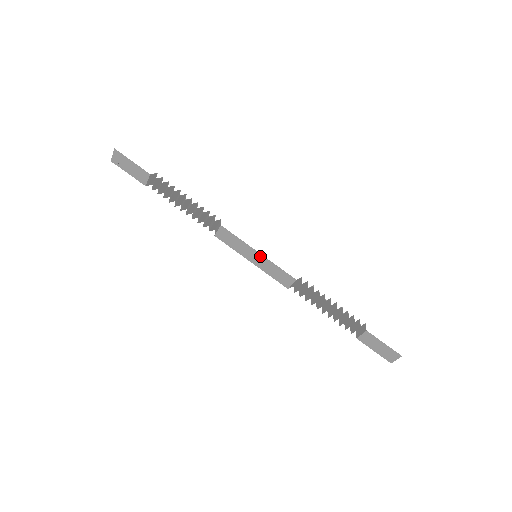
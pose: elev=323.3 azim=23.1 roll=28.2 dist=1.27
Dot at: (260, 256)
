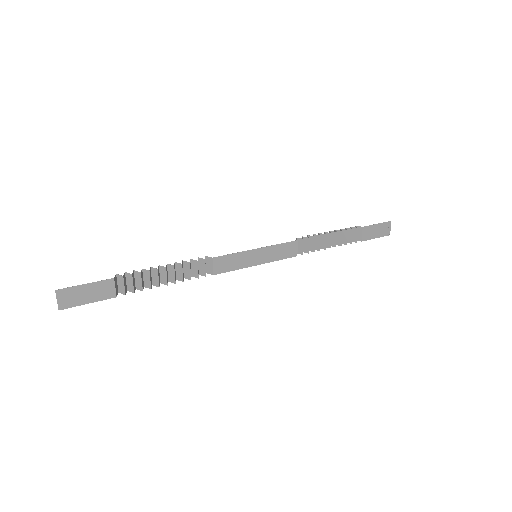
Dot at: (260, 250)
